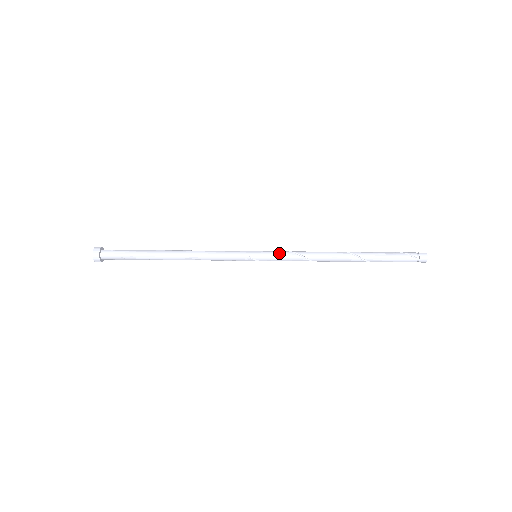
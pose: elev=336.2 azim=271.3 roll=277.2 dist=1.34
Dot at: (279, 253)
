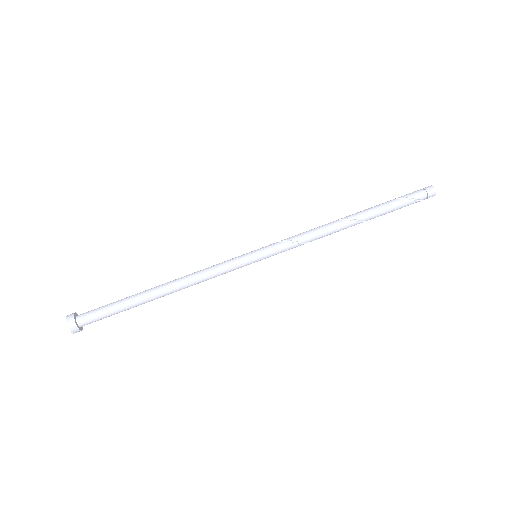
Dot at: (283, 250)
